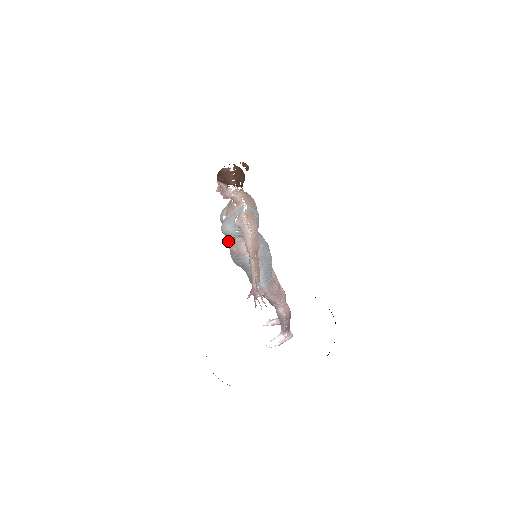
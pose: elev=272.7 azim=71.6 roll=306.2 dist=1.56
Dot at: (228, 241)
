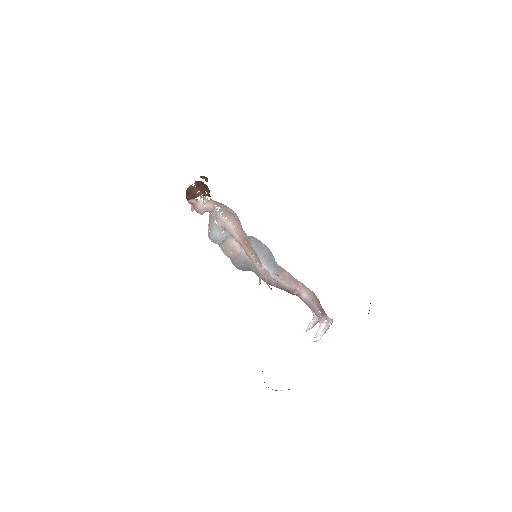
Dot at: (223, 250)
